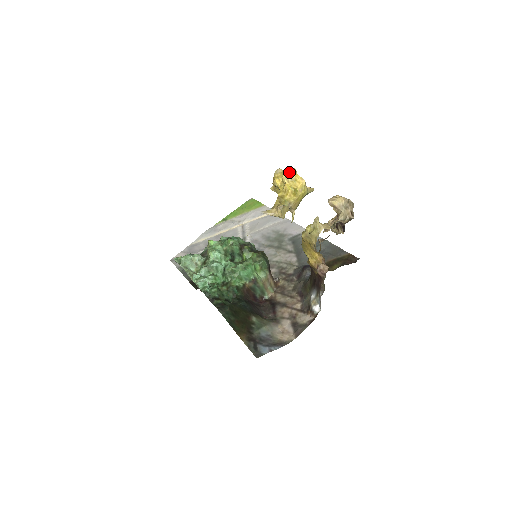
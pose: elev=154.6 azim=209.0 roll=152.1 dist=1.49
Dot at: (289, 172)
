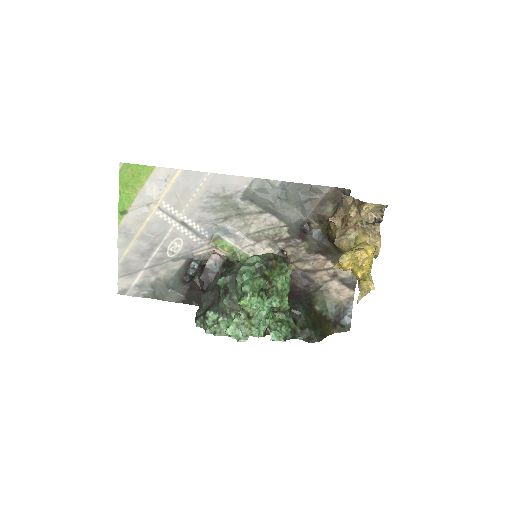
Dot at: (363, 258)
